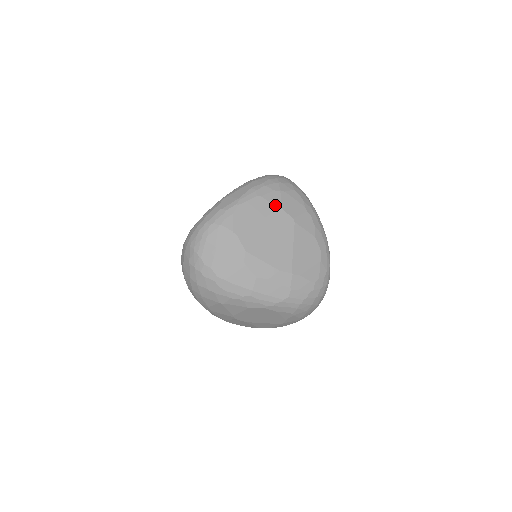
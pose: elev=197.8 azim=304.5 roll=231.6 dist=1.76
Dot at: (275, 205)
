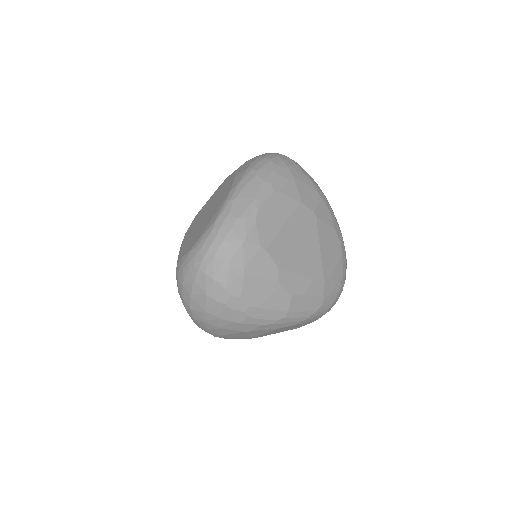
Dot at: (295, 199)
